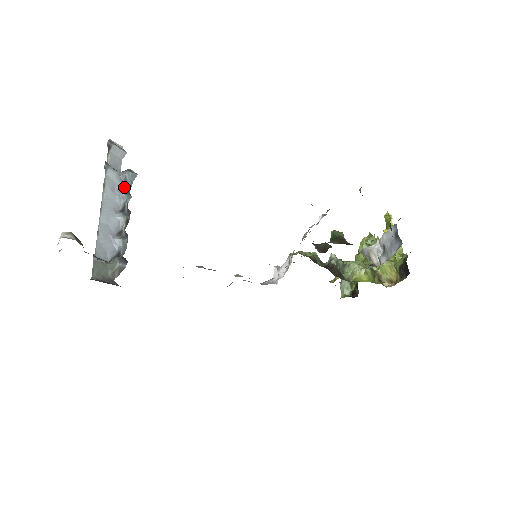
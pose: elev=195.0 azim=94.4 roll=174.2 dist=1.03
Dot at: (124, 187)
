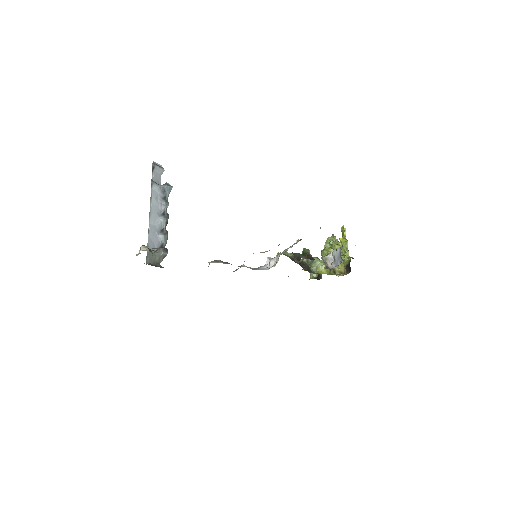
Dot at: (164, 197)
